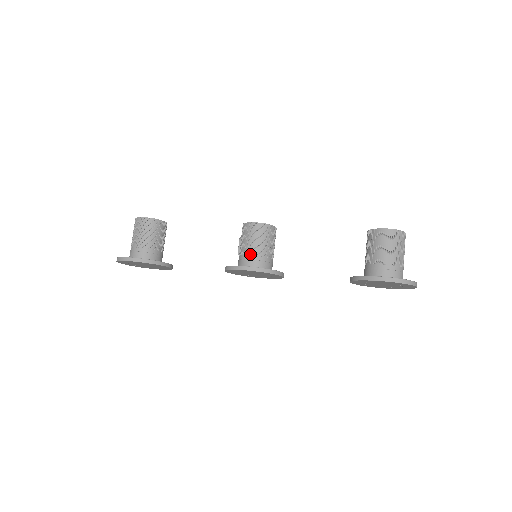
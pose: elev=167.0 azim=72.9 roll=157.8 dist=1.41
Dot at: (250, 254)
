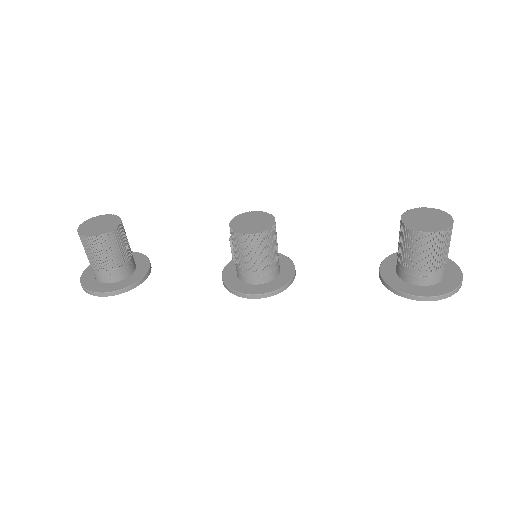
Dot at: (252, 270)
